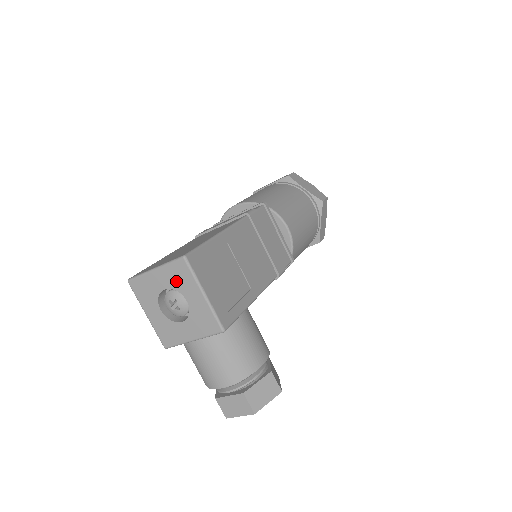
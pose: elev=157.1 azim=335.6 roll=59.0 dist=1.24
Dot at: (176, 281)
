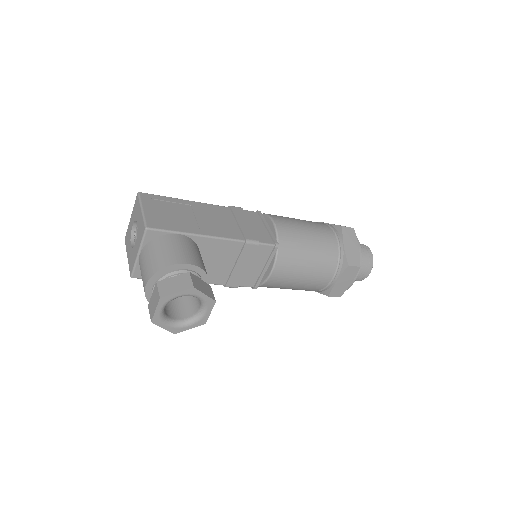
Dot at: (135, 214)
